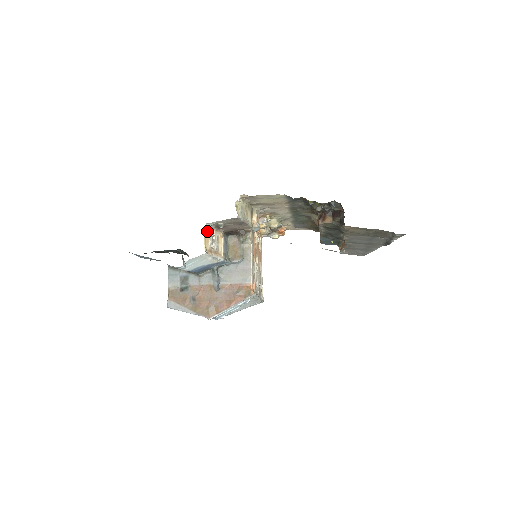
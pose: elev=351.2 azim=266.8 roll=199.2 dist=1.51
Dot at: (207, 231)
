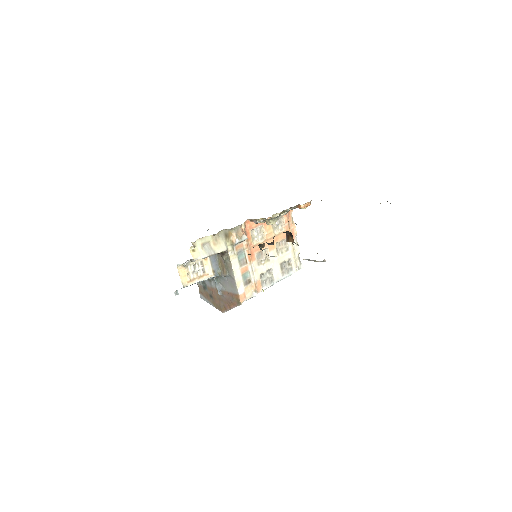
Dot at: (183, 267)
